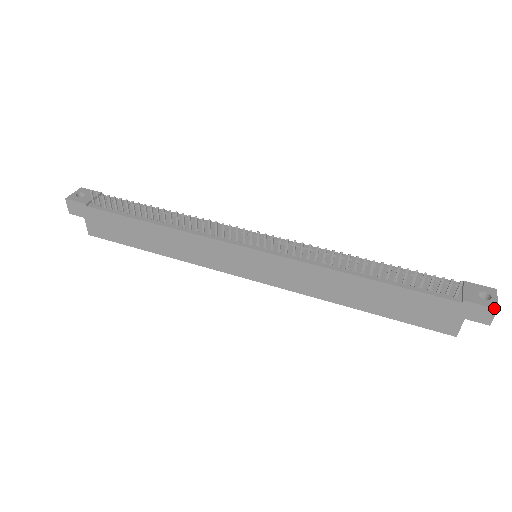
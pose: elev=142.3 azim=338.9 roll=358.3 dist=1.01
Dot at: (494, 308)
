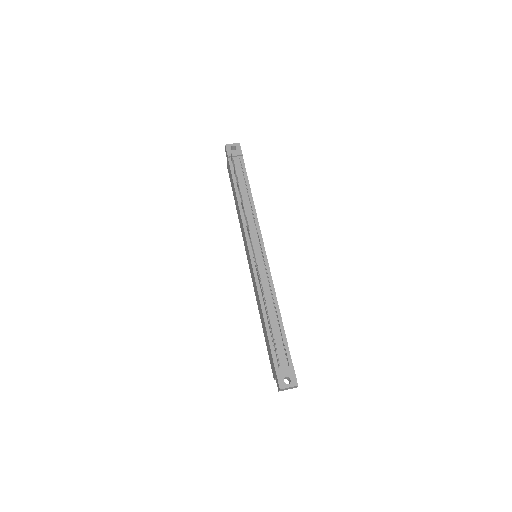
Dot at: (279, 387)
